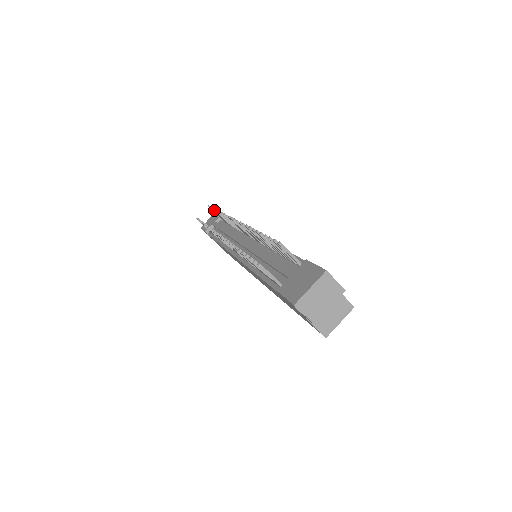
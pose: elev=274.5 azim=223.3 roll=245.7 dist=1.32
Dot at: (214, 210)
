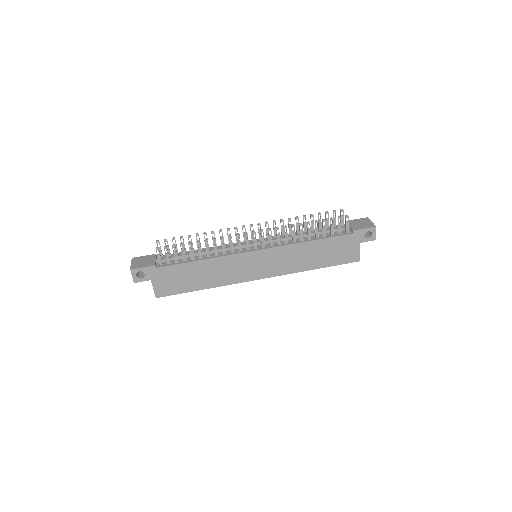
Dot at: (182, 237)
